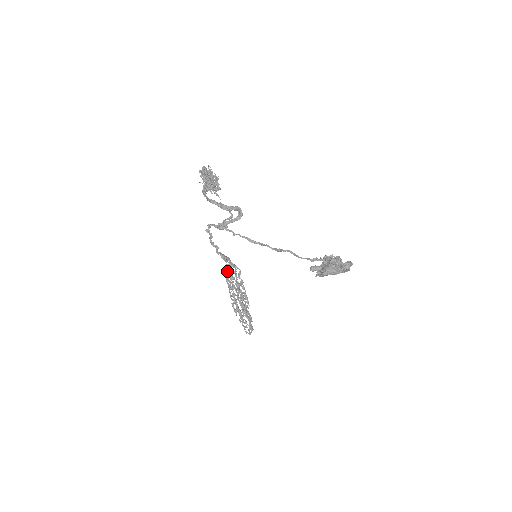
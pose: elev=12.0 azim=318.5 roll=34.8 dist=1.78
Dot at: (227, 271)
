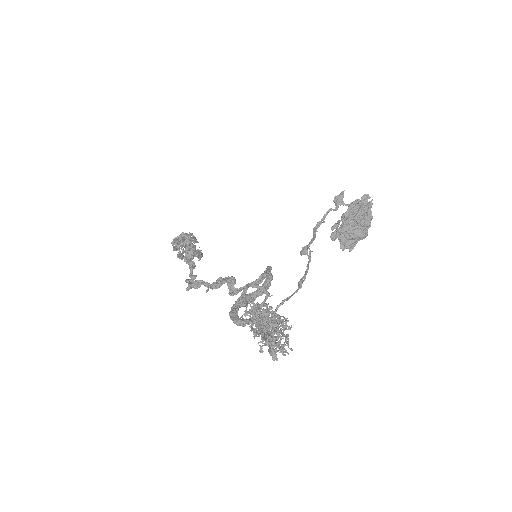
Dot at: (187, 260)
